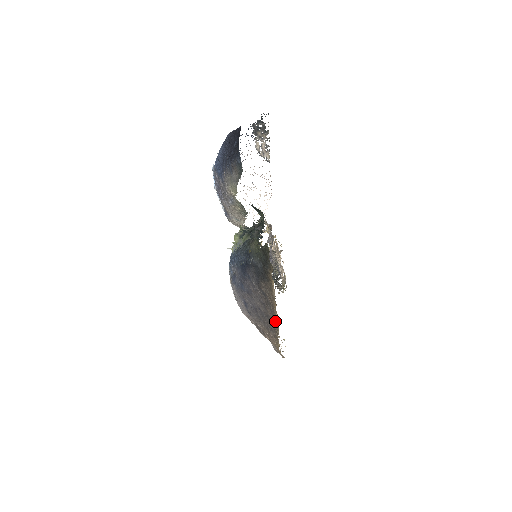
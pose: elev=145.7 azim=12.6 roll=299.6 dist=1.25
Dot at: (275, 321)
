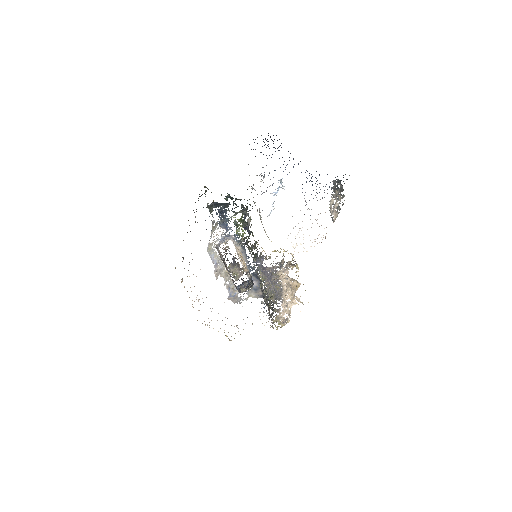
Dot at: occluded
